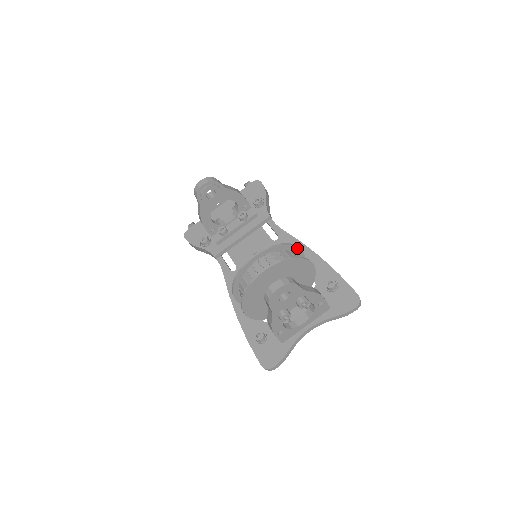
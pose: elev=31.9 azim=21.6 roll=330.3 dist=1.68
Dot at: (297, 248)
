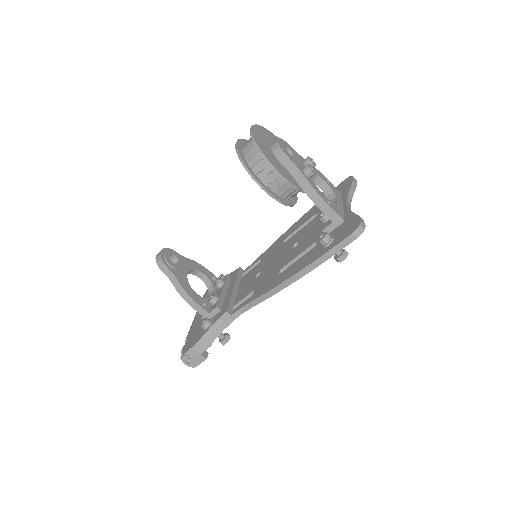
Dot at: occluded
